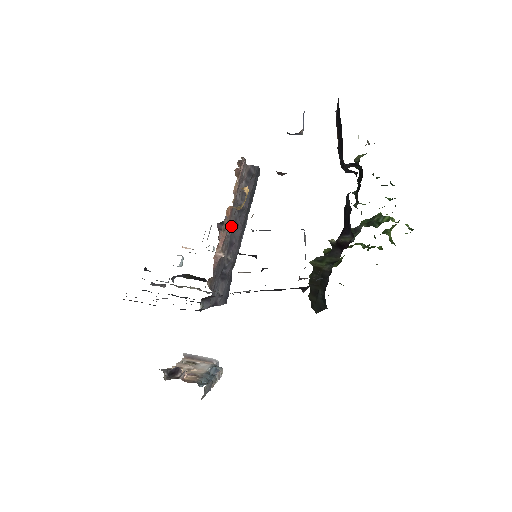
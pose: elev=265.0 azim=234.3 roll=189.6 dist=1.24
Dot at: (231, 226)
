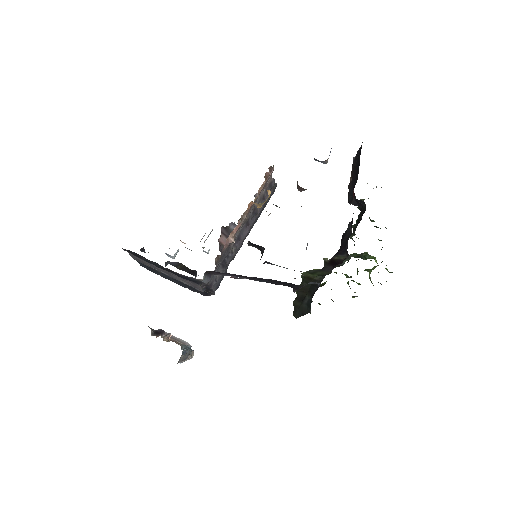
Dot at: (245, 221)
